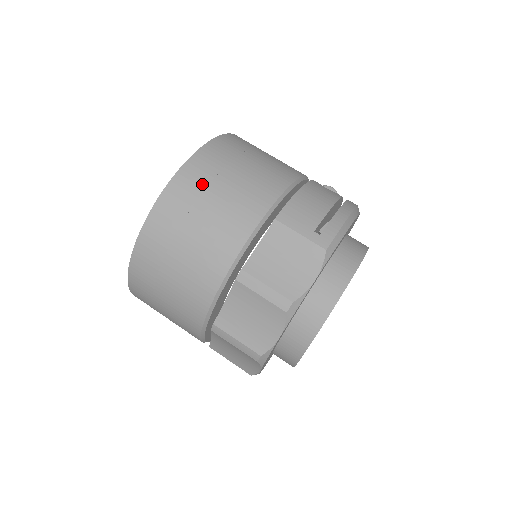
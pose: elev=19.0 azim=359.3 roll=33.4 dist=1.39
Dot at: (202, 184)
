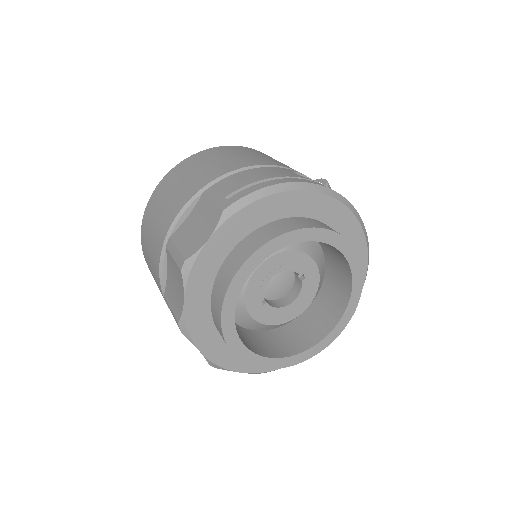
Dot at: (176, 177)
